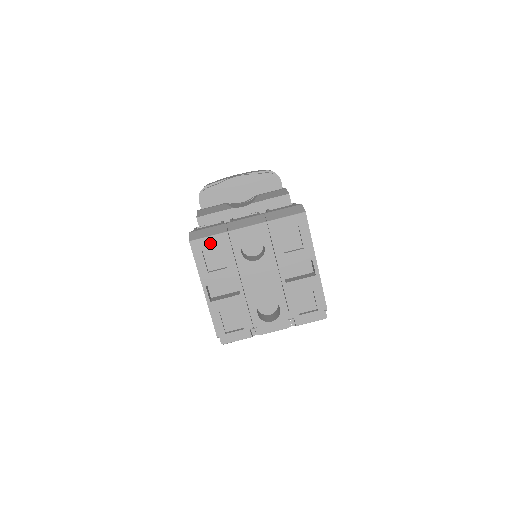
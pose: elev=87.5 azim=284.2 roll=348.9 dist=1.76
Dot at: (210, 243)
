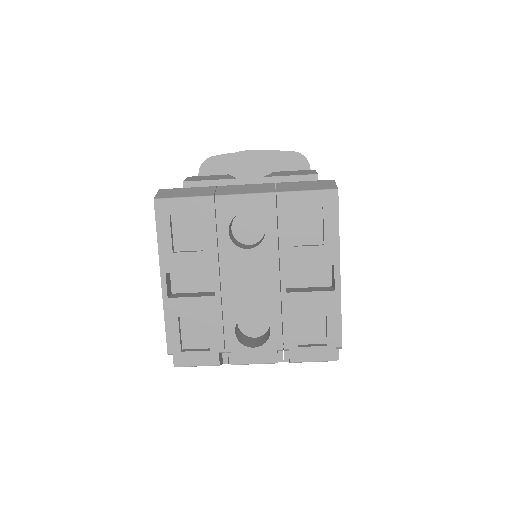
Dot at: (184, 208)
